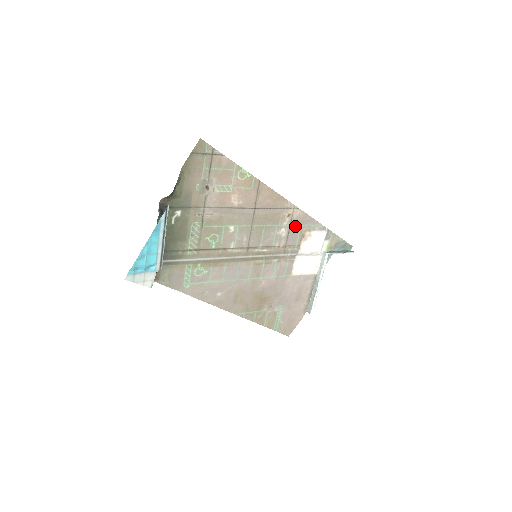
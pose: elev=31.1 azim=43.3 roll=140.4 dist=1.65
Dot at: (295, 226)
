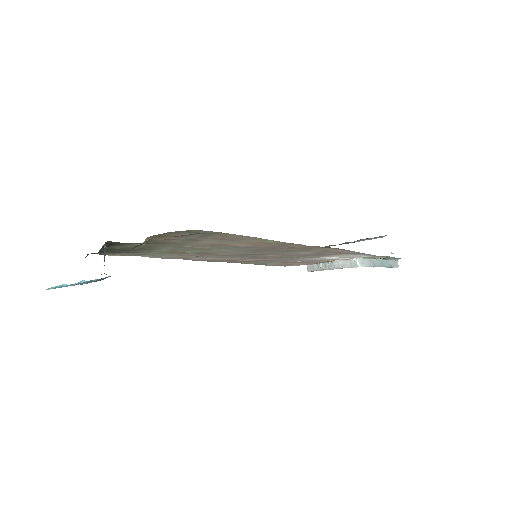
Dot at: (329, 252)
